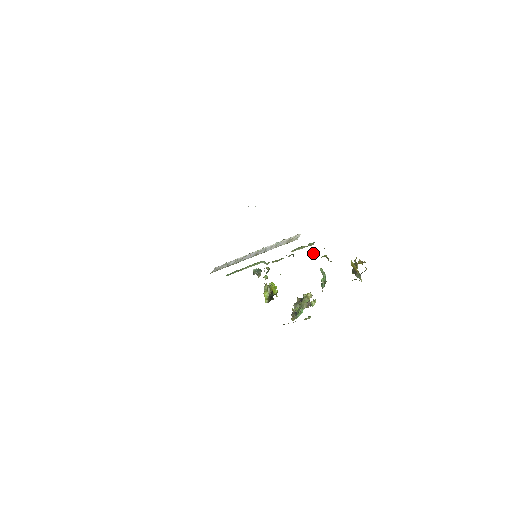
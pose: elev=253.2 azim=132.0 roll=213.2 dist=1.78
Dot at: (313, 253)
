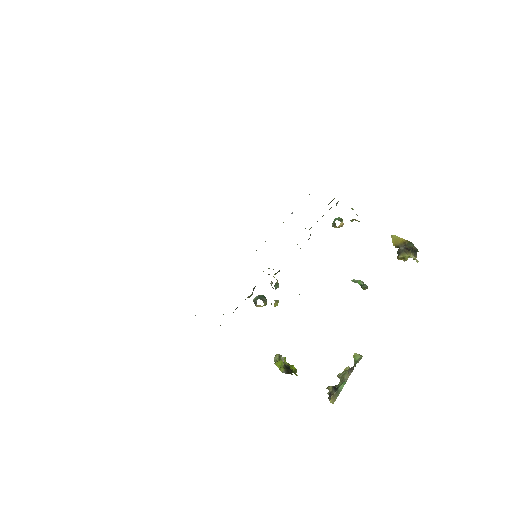
Dot at: occluded
